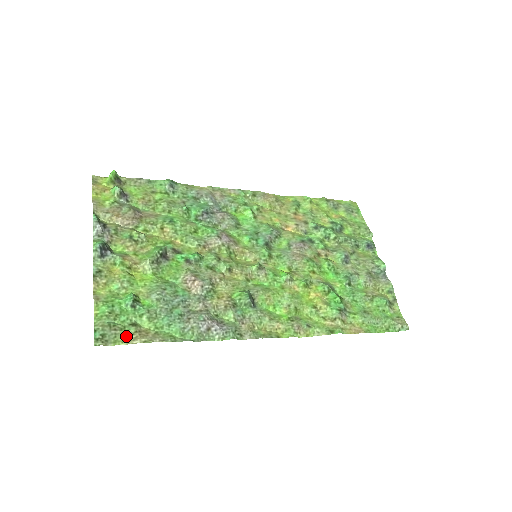
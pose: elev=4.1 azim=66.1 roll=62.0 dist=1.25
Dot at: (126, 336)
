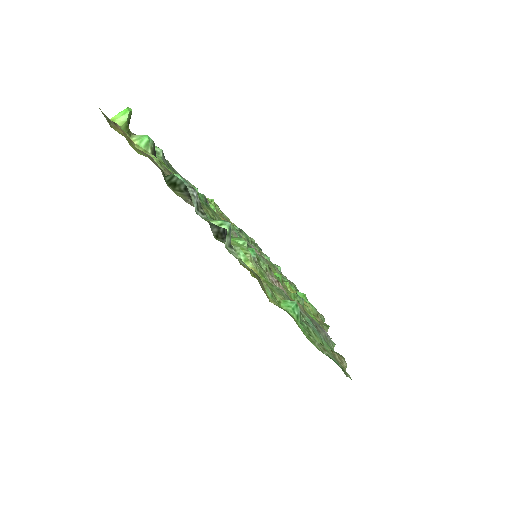
Dot at: (336, 359)
